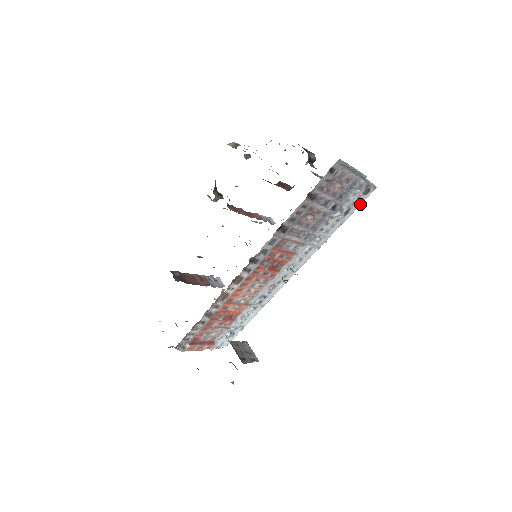
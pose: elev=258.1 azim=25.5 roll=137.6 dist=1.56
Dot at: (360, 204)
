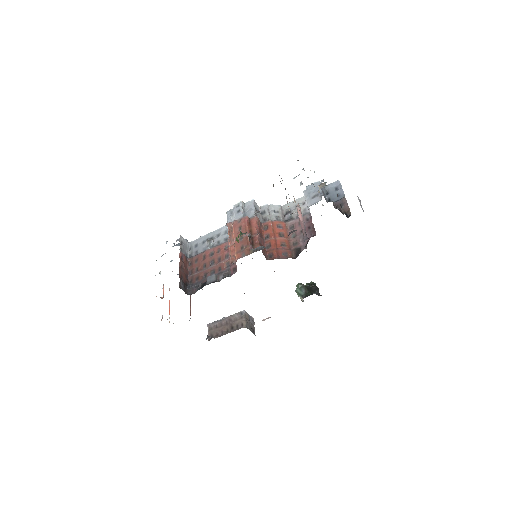
Dot at: occluded
